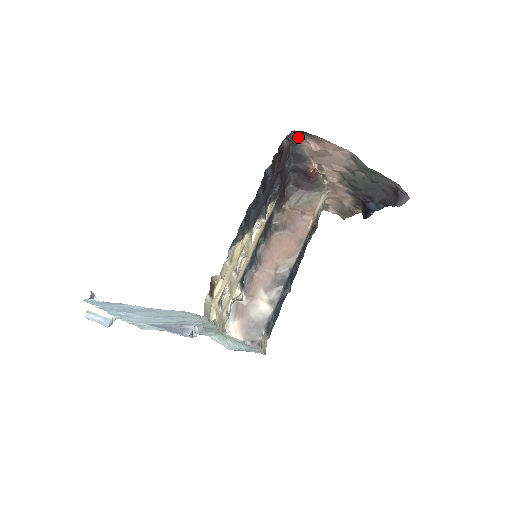
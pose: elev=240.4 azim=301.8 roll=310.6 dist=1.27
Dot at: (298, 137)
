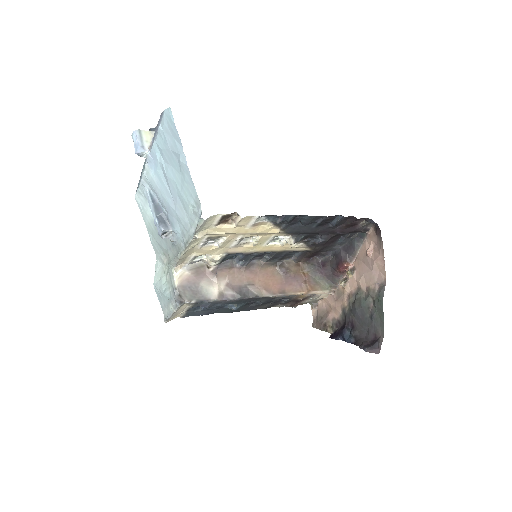
Dot at: (370, 233)
